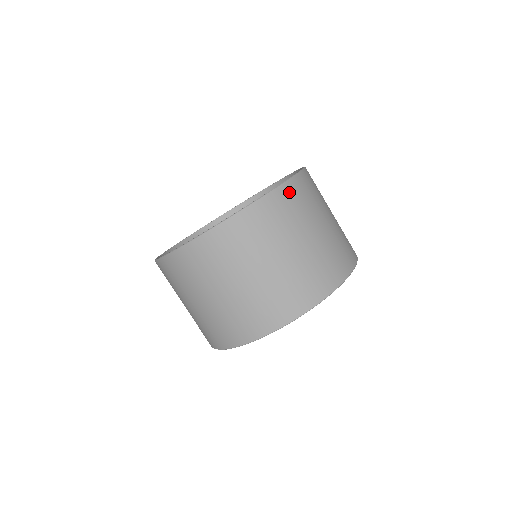
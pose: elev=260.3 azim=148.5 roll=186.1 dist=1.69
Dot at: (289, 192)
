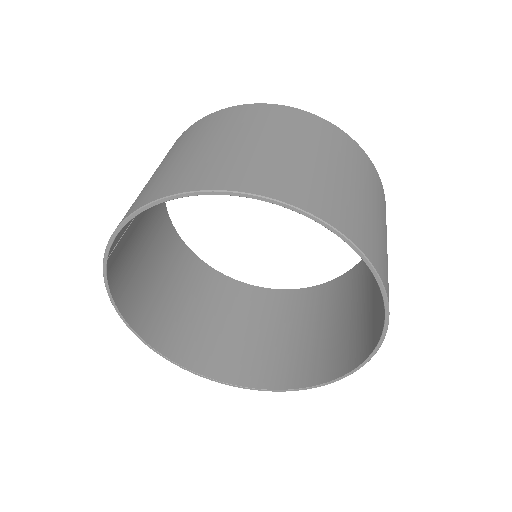
Dot at: (384, 198)
